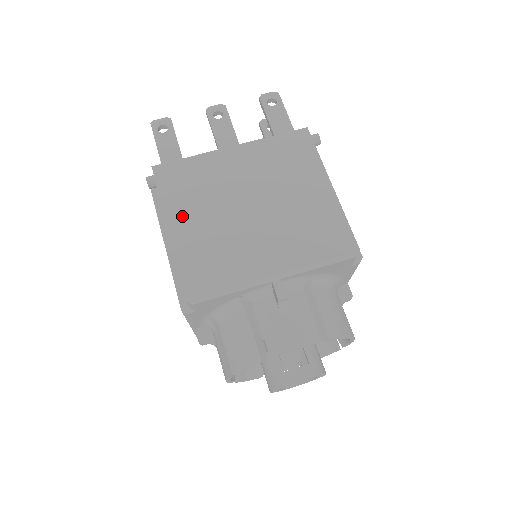
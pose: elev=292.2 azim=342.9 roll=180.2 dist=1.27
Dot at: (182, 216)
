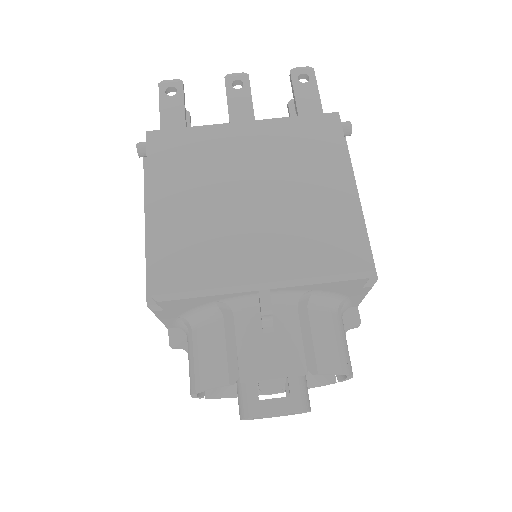
Dot at: (168, 194)
